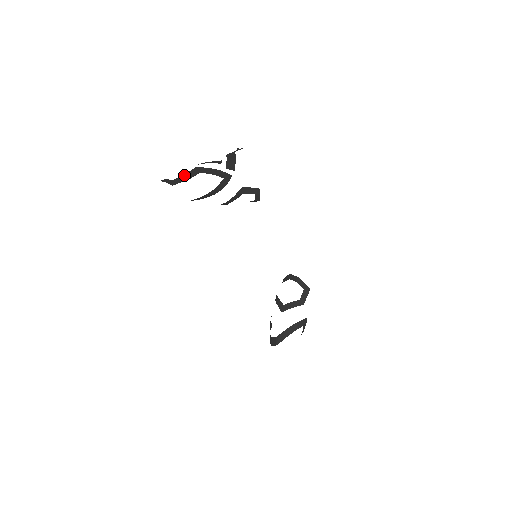
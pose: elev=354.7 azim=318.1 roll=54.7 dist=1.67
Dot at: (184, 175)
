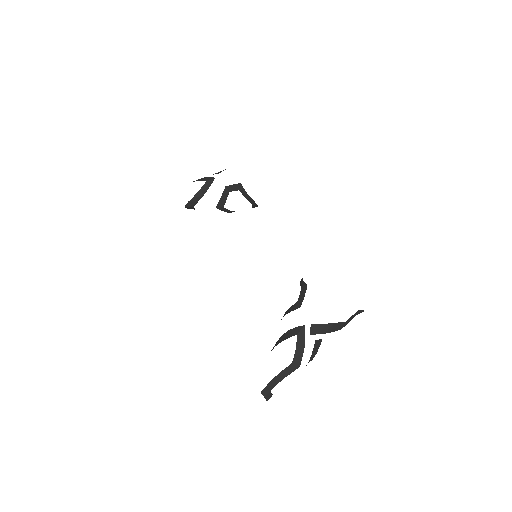
Dot at: occluded
